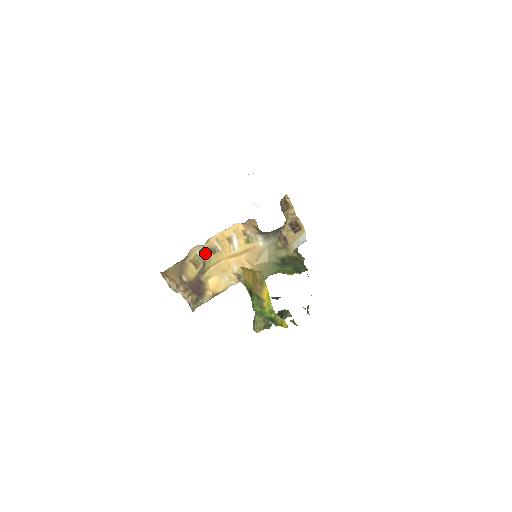
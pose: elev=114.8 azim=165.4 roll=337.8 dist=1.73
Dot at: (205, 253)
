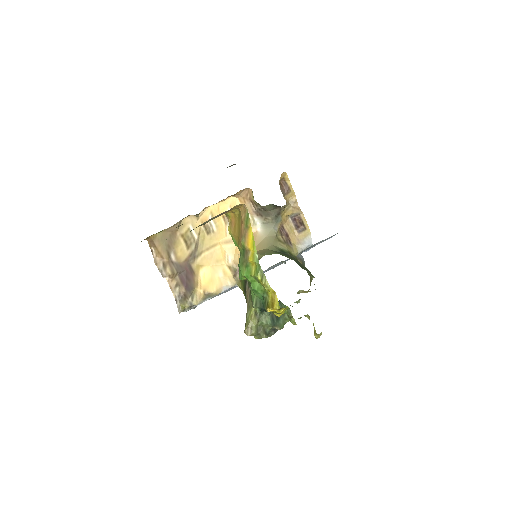
Dot at: (199, 231)
